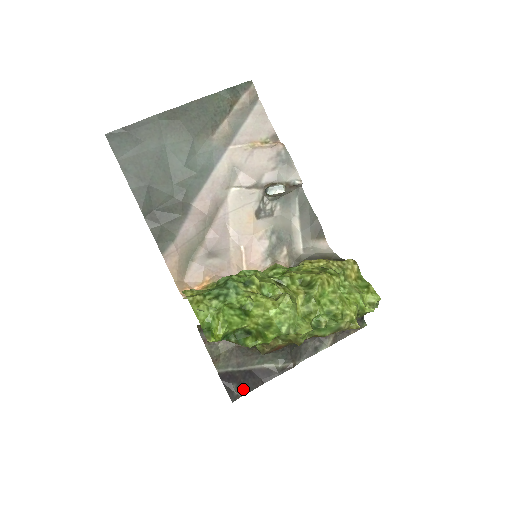
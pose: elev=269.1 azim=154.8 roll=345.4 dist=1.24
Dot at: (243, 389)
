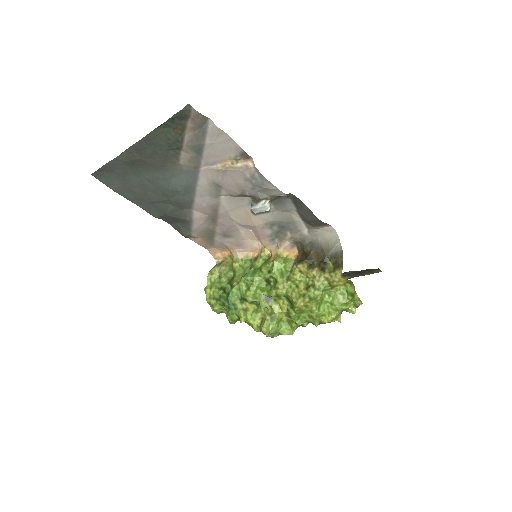
Dot at: occluded
